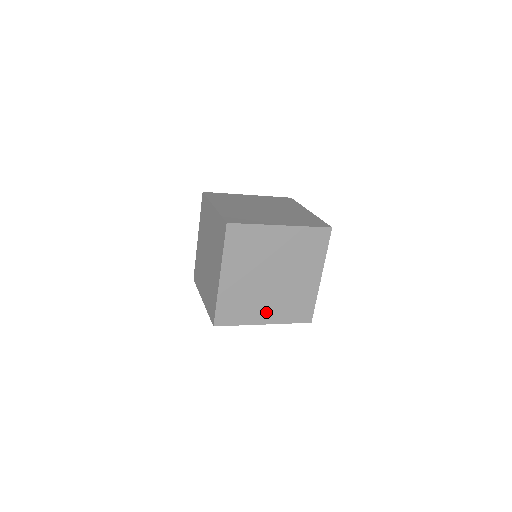
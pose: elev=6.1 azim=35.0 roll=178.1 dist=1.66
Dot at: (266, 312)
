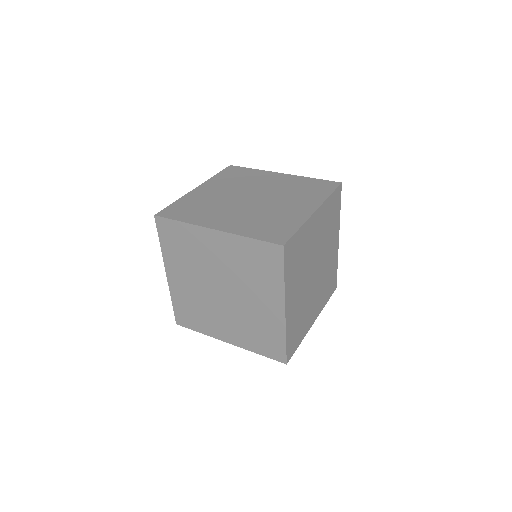
Dot at: (226, 329)
